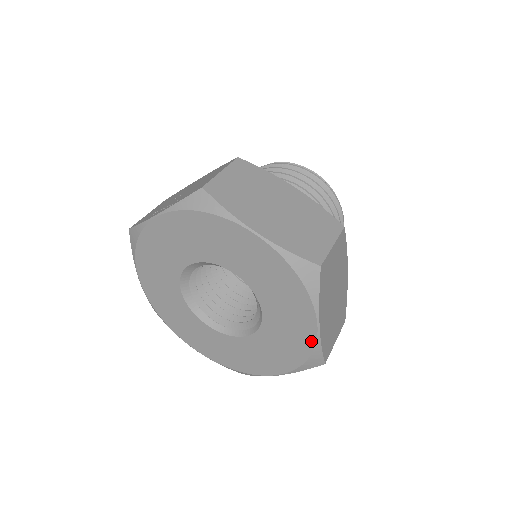
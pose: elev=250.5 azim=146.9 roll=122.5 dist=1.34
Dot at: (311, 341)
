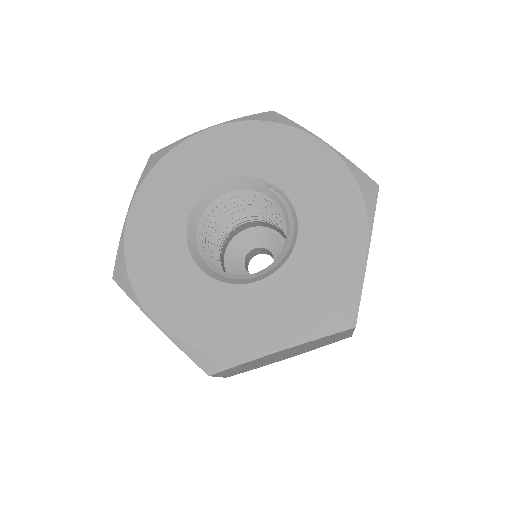
Dot at: (353, 274)
